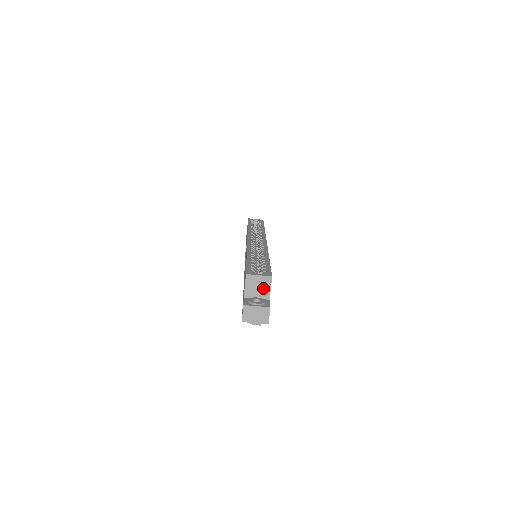
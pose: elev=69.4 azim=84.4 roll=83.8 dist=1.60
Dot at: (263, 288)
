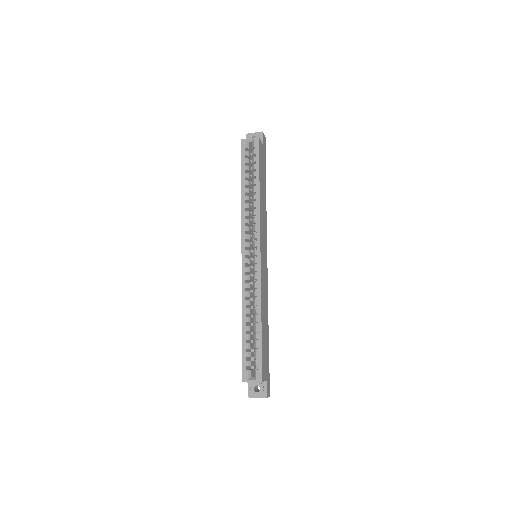
Dot at: occluded
